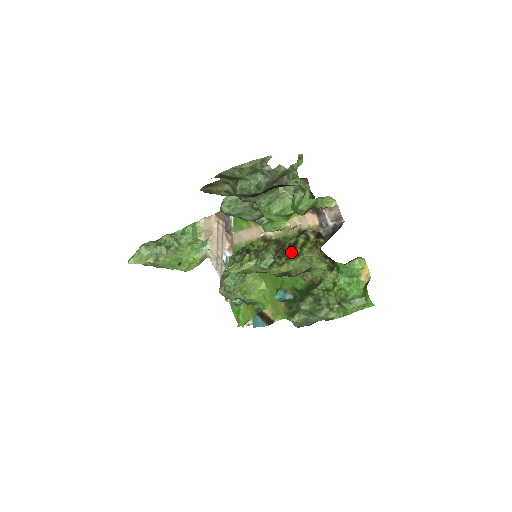
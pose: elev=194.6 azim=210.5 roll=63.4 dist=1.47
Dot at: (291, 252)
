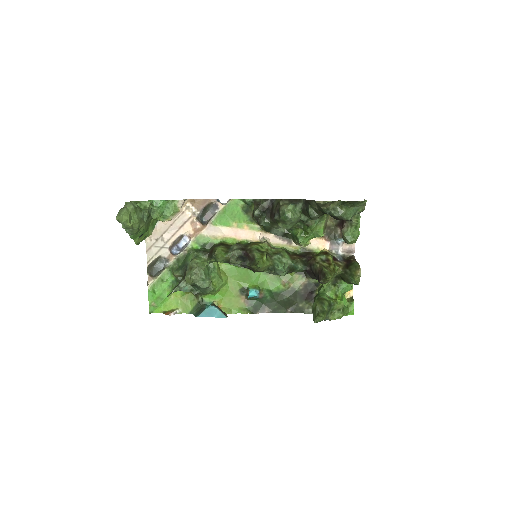
Dot at: (329, 266)
